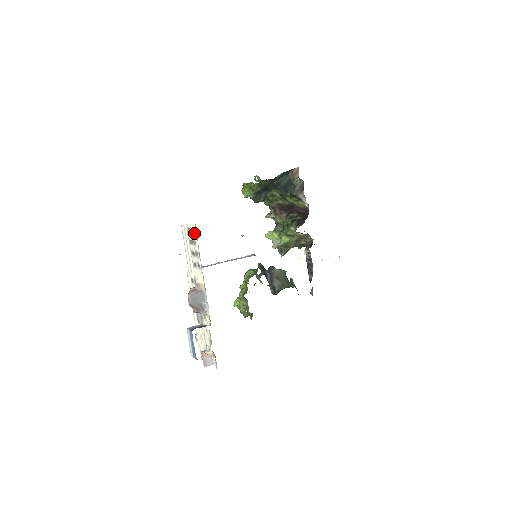
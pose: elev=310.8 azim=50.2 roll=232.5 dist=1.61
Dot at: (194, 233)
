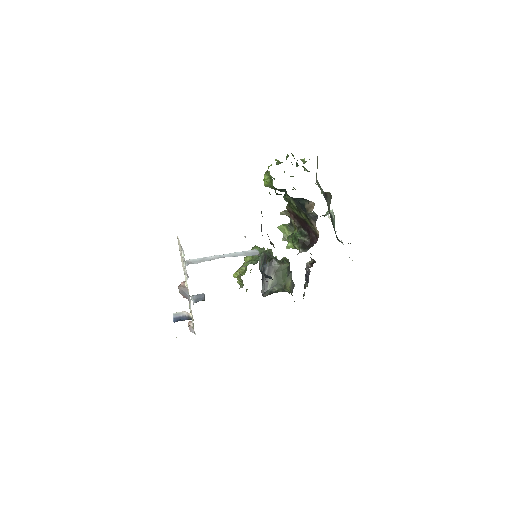
Dot at: (182, 257)
